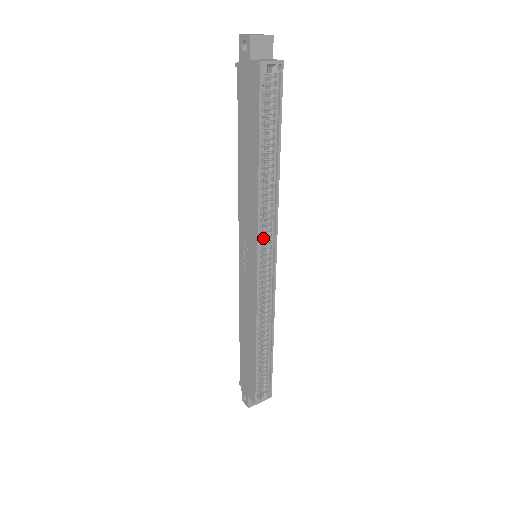
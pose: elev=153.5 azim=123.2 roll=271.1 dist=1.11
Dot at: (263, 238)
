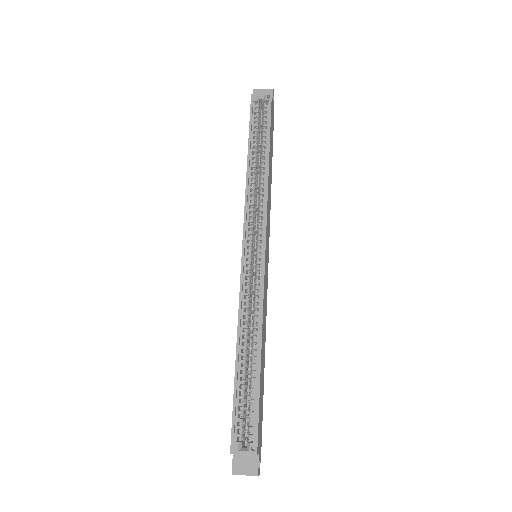
Dot at: occluded
